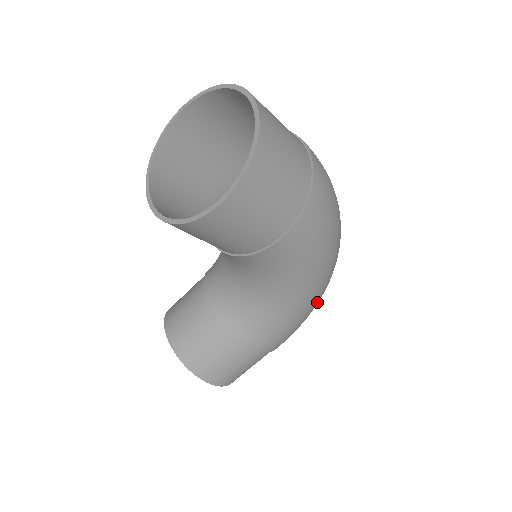
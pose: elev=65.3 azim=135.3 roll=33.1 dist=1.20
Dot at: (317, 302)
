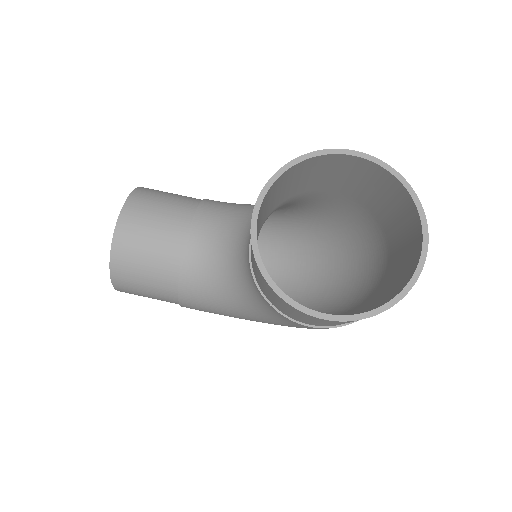
Dot at: occluded
